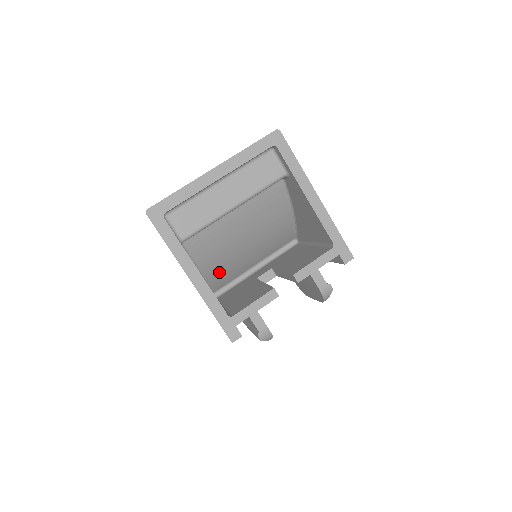
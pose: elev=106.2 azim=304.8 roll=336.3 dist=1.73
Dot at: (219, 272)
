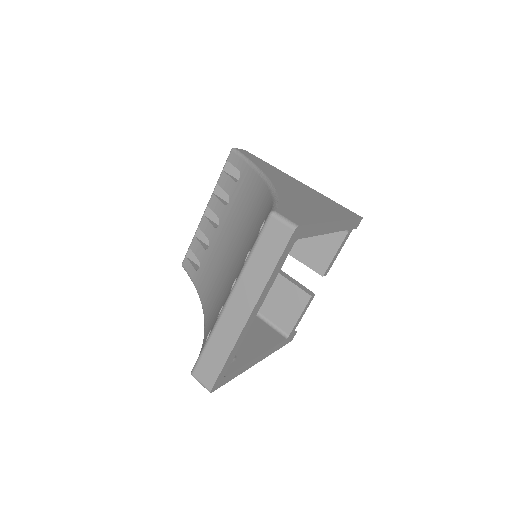
Dot at: occluded
